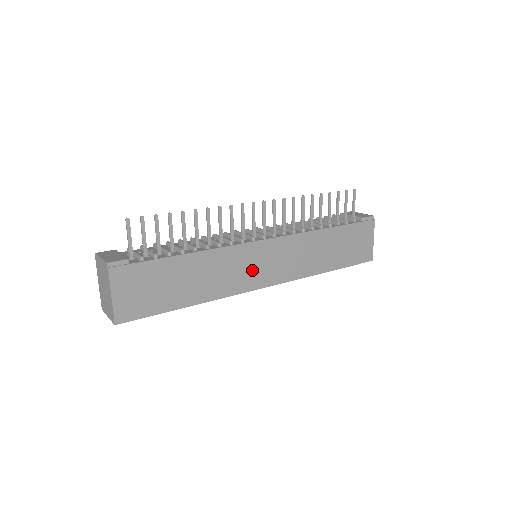
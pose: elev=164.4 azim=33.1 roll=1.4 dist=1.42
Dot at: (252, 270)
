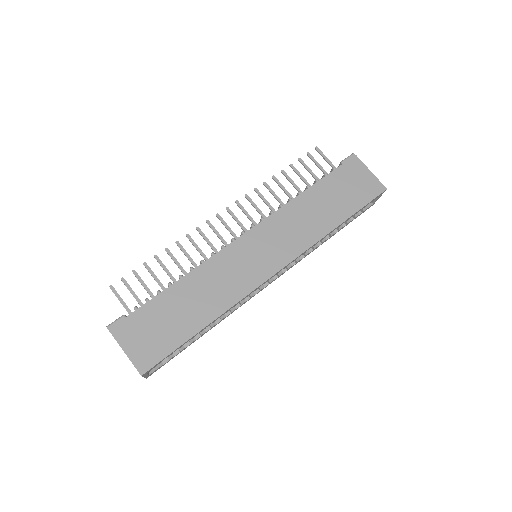
Dot at: (249, 266)
